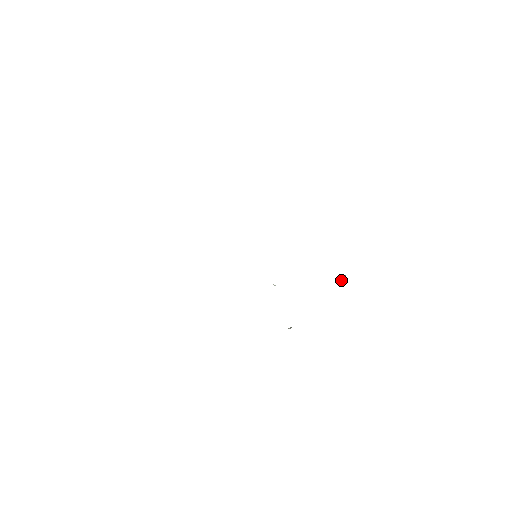
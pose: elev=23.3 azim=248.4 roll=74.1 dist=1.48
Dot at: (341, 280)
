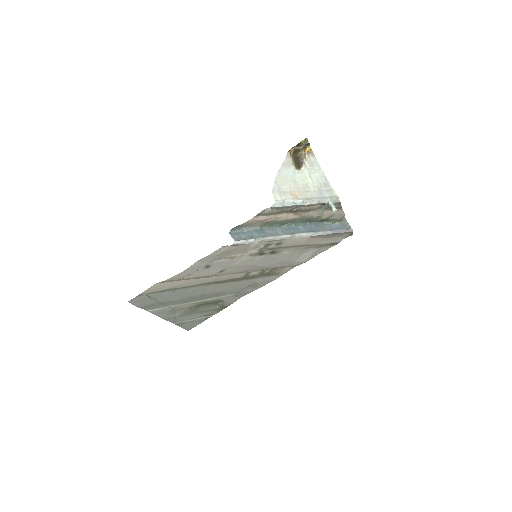
Dot at: (328, 207)
